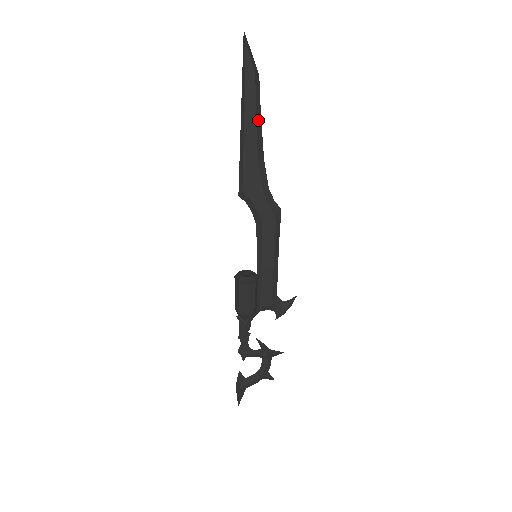
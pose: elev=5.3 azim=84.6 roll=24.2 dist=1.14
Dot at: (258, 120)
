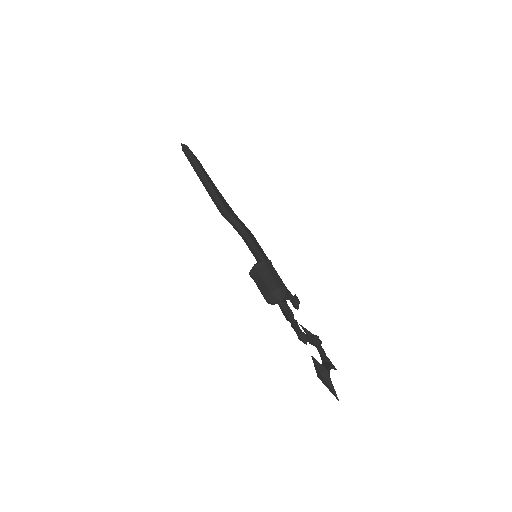
Dot at: occluded
